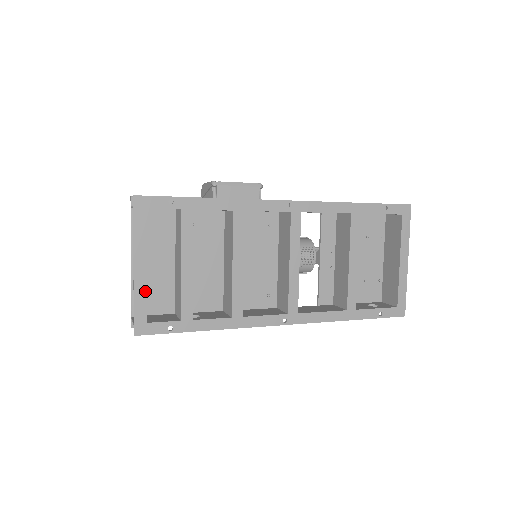
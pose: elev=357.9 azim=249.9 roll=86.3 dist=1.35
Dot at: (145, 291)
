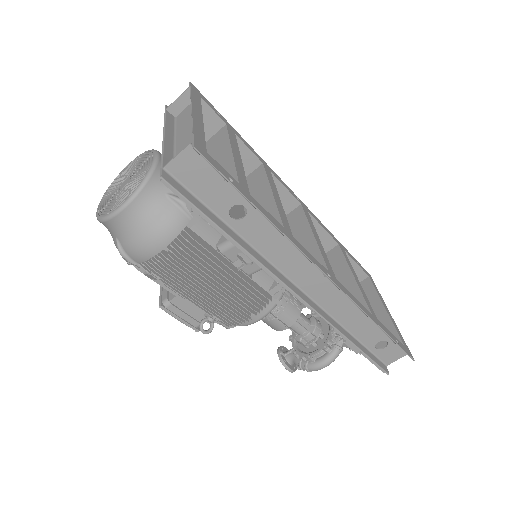
Dot at: (203, 132)
